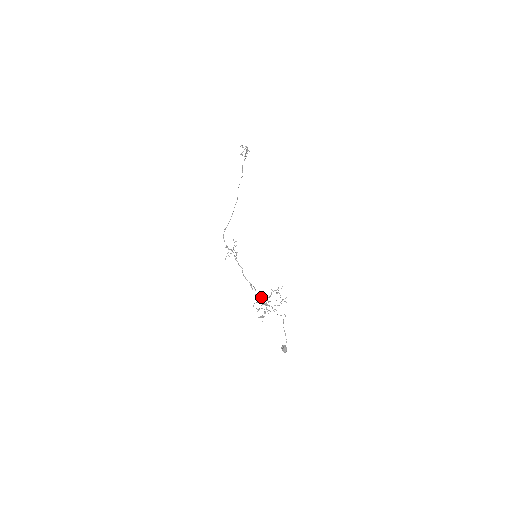
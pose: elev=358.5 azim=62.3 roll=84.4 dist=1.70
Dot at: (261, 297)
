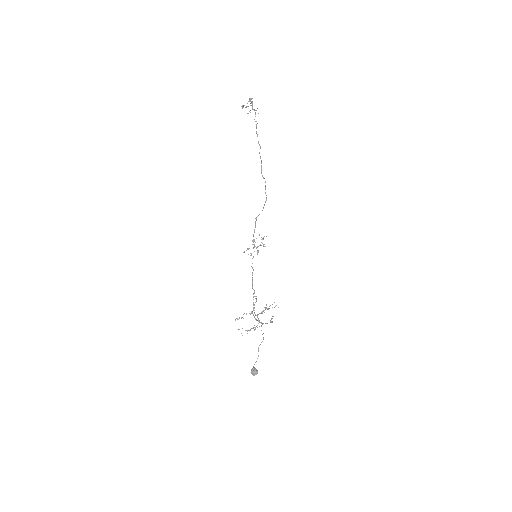
Dot at: occluded
